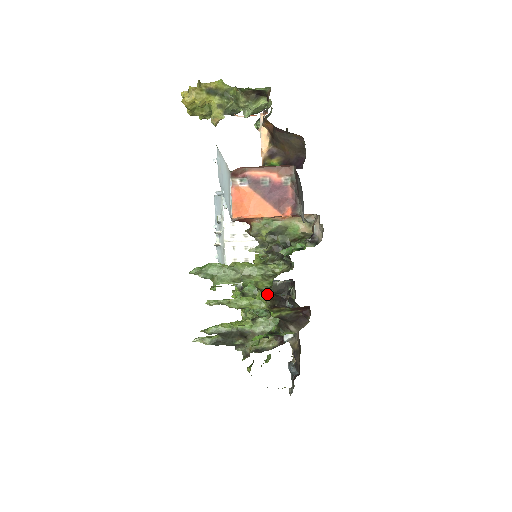
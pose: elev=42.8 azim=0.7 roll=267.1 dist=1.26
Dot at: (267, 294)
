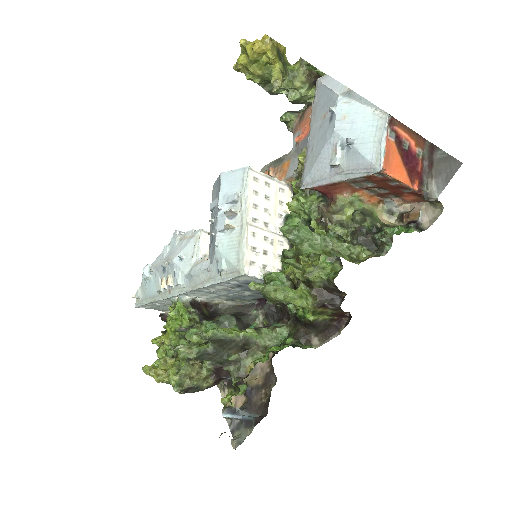
Dot at: (315, 289)
